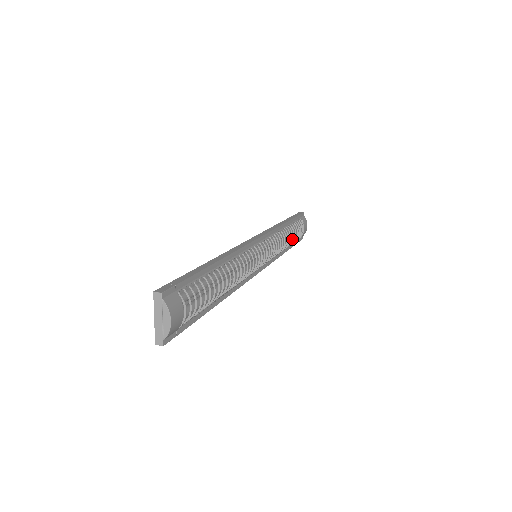
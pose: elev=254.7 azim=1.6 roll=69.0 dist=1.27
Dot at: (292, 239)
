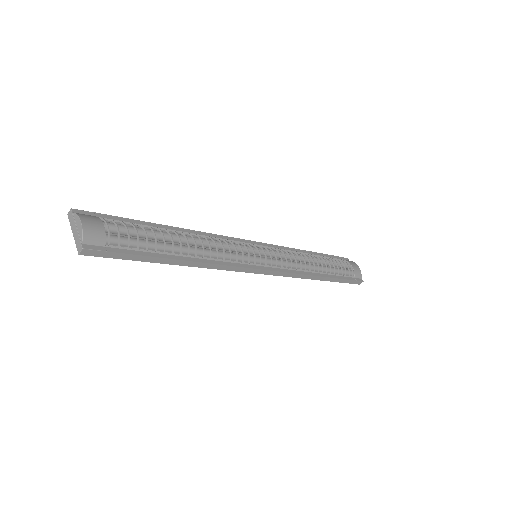
Dot at: (325, 263)
